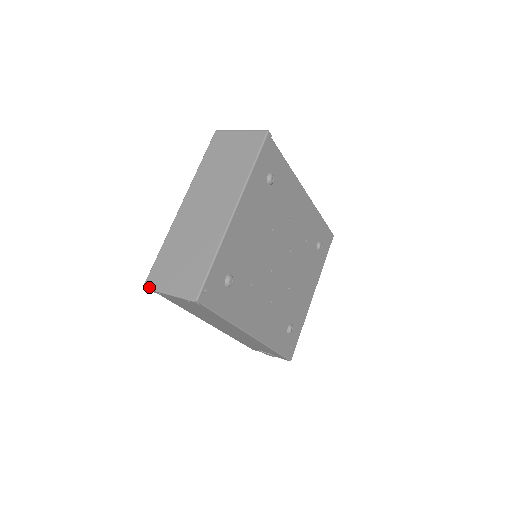
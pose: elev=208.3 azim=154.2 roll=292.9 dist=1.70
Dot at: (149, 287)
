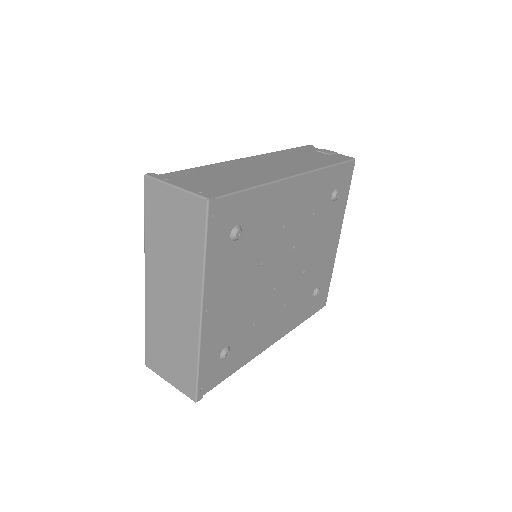
Dot at: occluded
